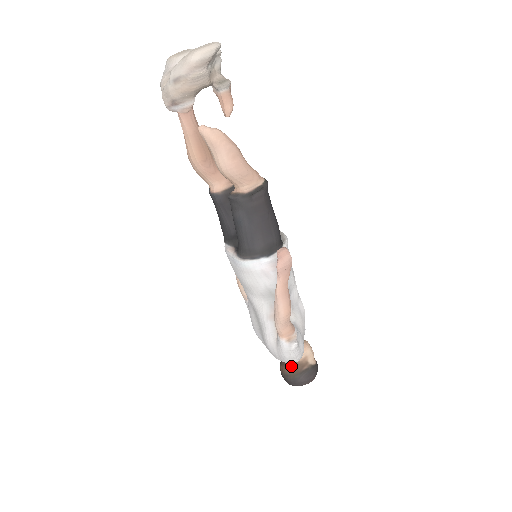
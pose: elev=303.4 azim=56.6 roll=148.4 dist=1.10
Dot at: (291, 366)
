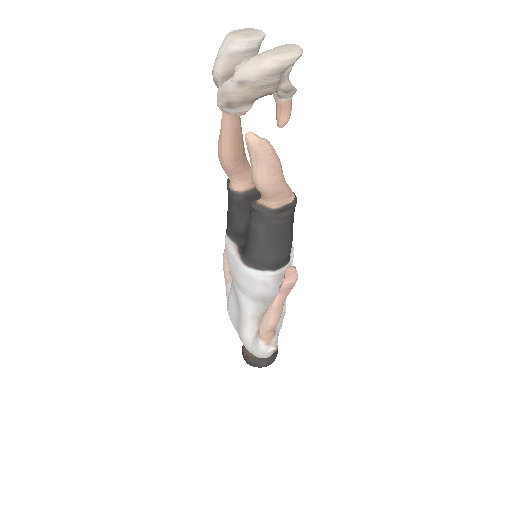
Dot at: occluded
